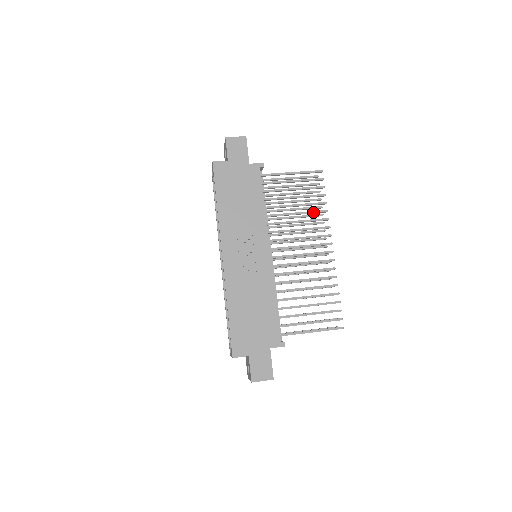
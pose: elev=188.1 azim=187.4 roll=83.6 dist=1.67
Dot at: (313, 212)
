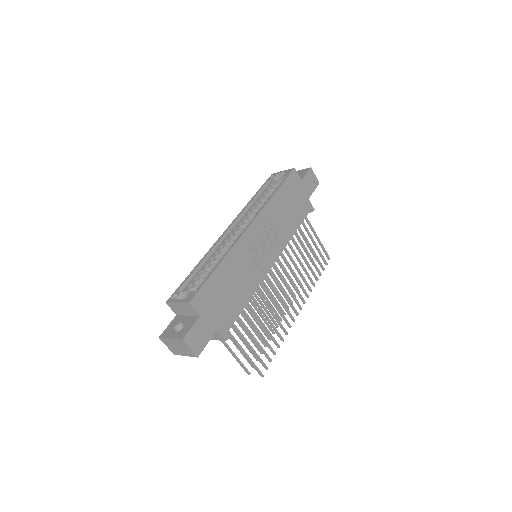
Dot at: (309, 275)
